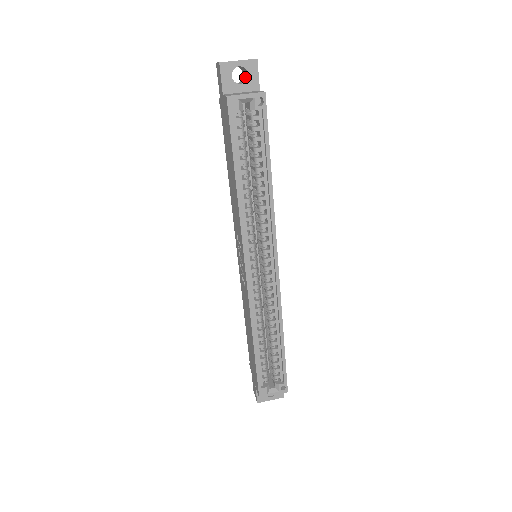
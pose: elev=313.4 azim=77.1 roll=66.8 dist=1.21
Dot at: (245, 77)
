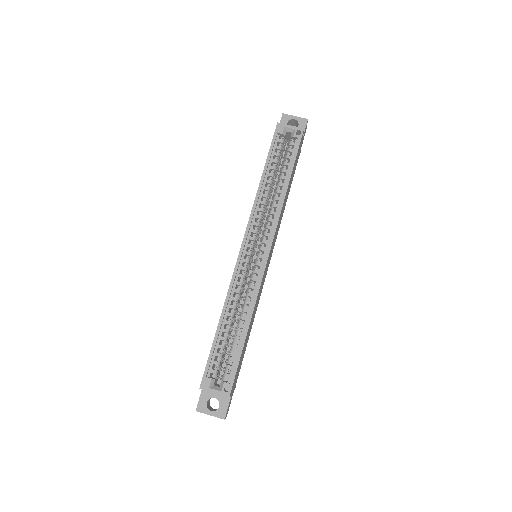
Dot at: occluded
